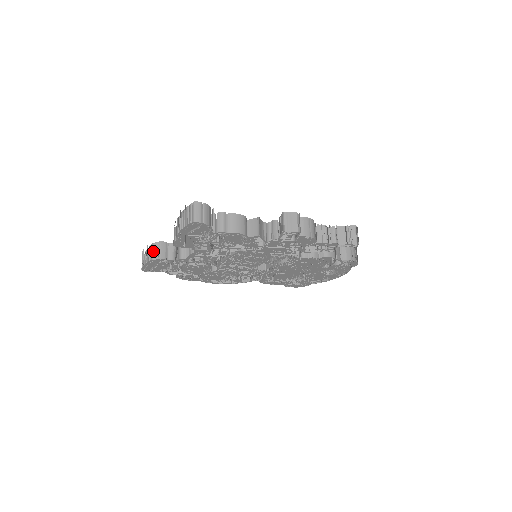
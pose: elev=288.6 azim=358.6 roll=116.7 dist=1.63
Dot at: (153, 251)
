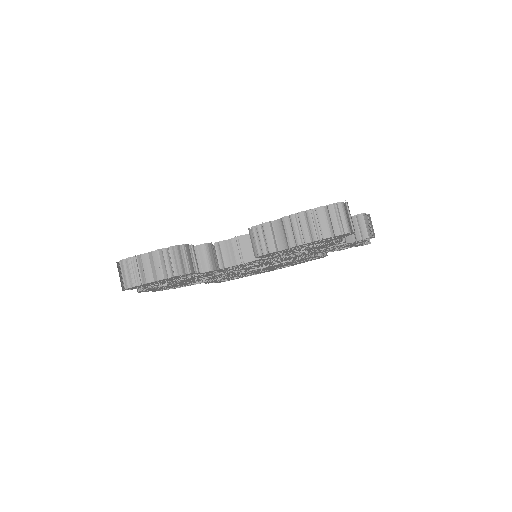
Dot at: (175, 260)
